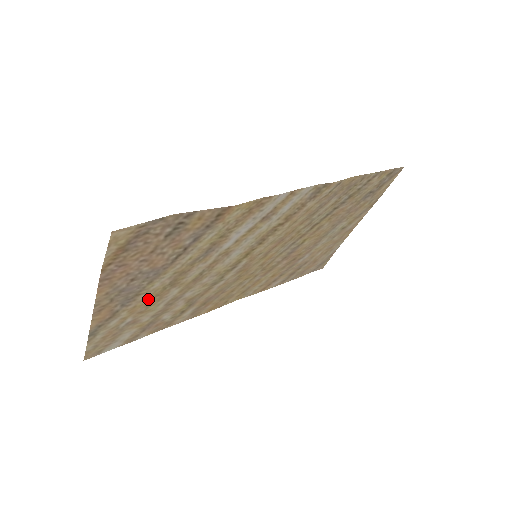
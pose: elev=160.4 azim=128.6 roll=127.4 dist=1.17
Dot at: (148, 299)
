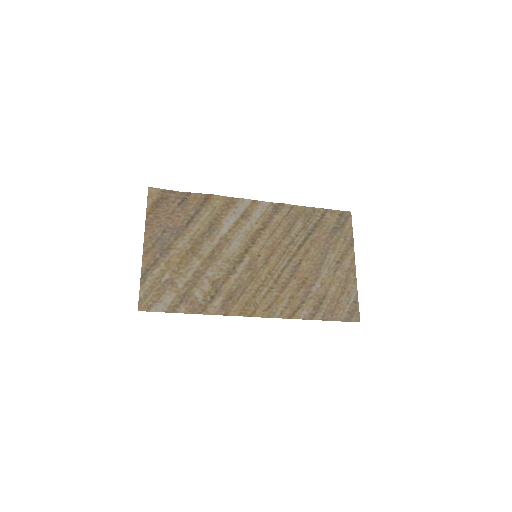
Dot at: (178, 259)
